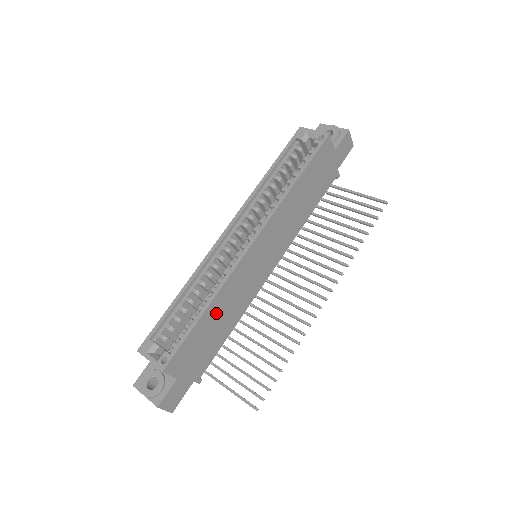
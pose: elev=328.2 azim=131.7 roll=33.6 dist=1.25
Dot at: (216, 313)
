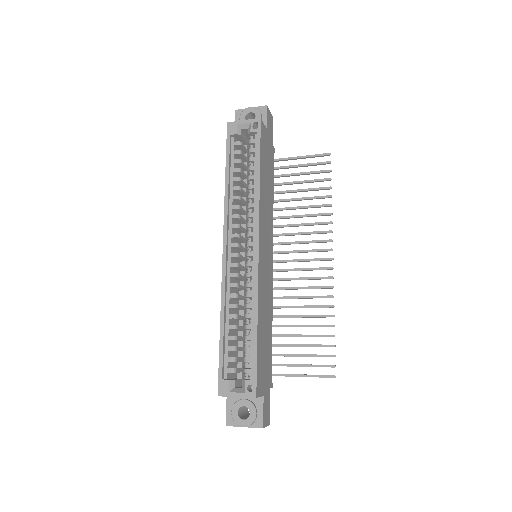
Dot at: (262, 323)
